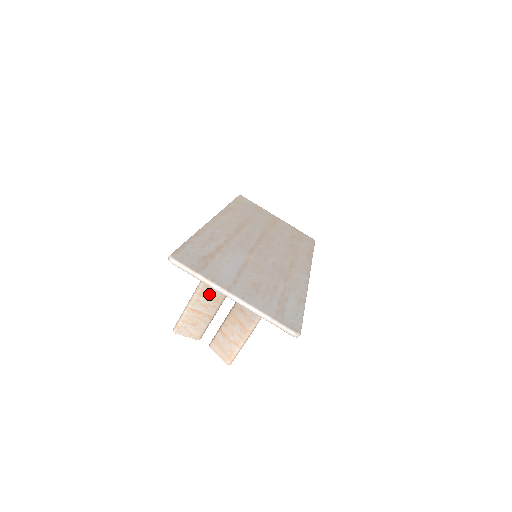
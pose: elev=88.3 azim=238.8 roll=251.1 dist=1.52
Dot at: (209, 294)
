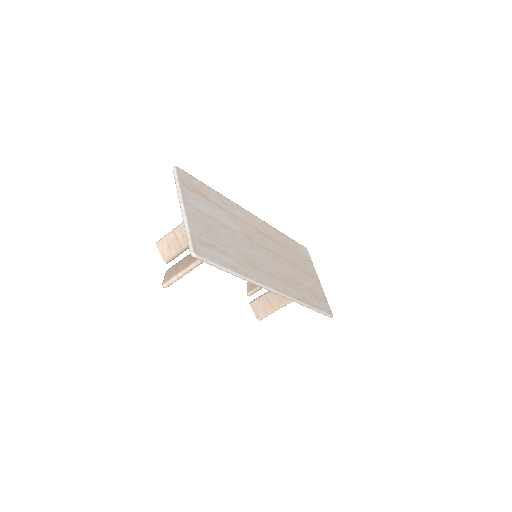
Dot at: occluded
